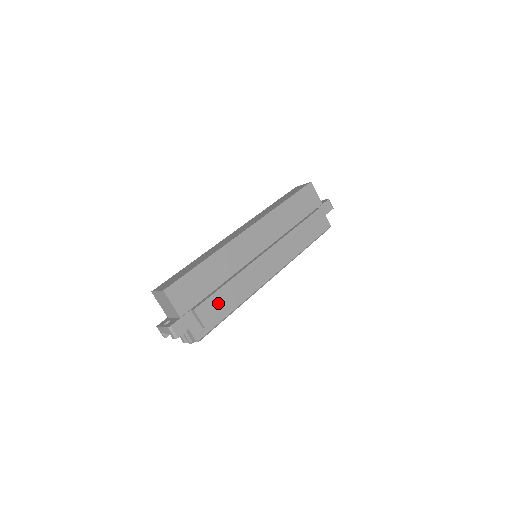
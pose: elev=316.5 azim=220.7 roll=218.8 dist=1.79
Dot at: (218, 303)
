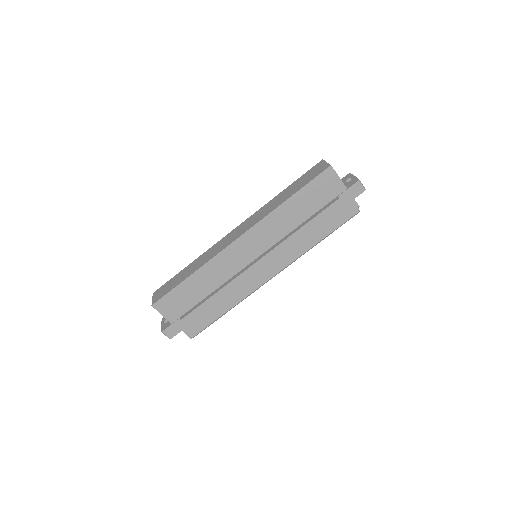
Dot at: (205, 313)
